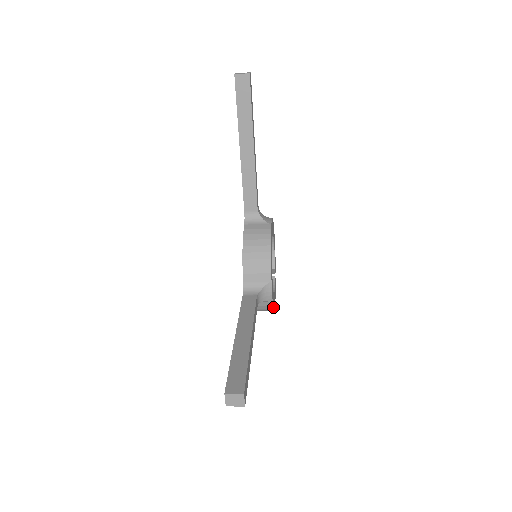
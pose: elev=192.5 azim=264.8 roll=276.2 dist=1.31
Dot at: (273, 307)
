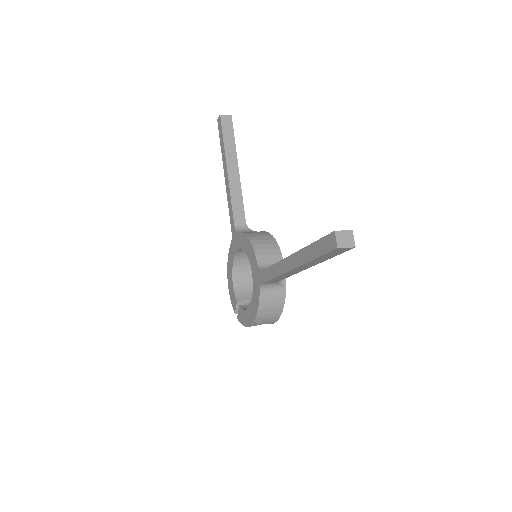
Dot at: (284, 301)
